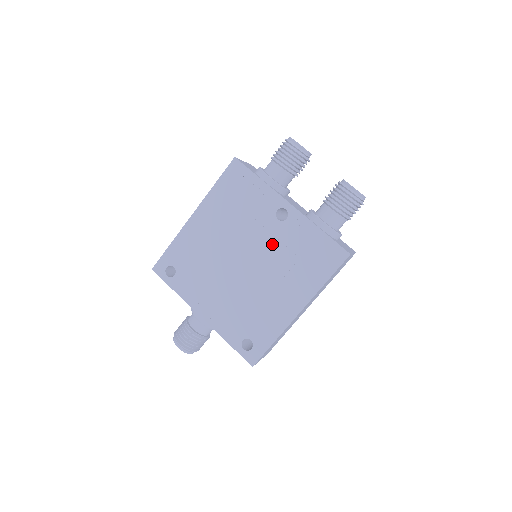
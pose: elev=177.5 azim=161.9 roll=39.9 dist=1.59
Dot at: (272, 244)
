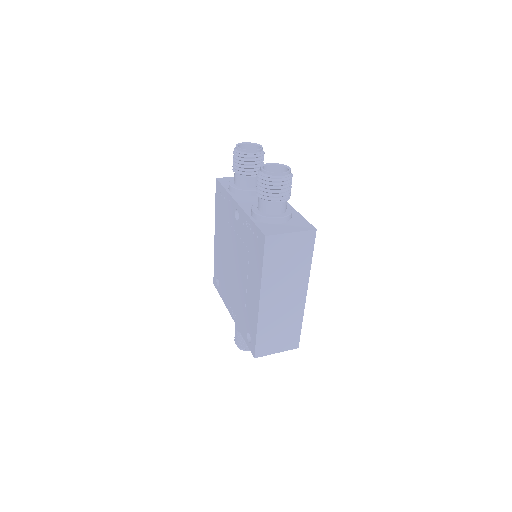
Dot at: (239, 243)
